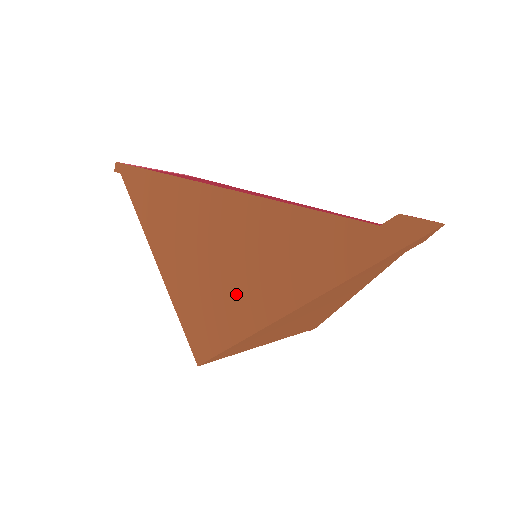
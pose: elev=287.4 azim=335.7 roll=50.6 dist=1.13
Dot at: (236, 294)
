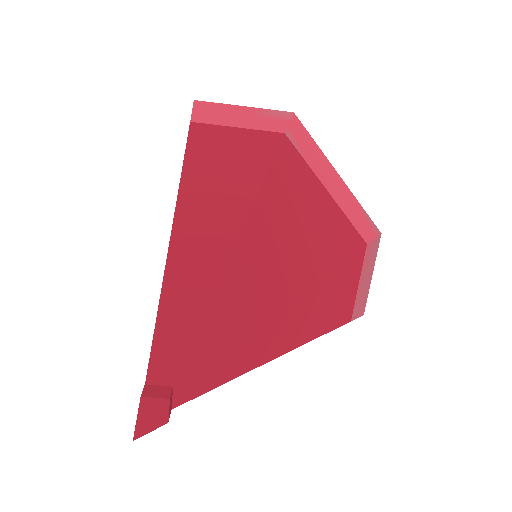
Dot at: occluded
